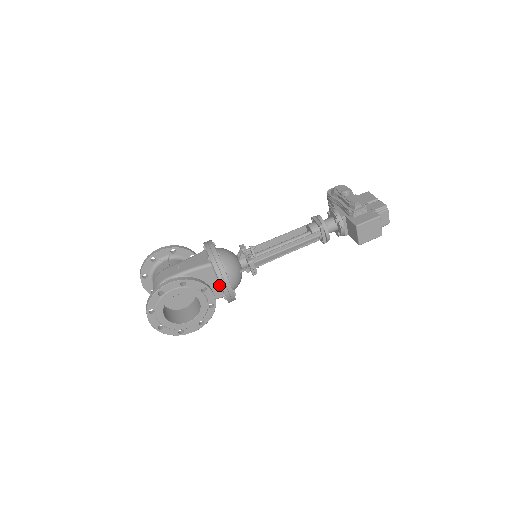
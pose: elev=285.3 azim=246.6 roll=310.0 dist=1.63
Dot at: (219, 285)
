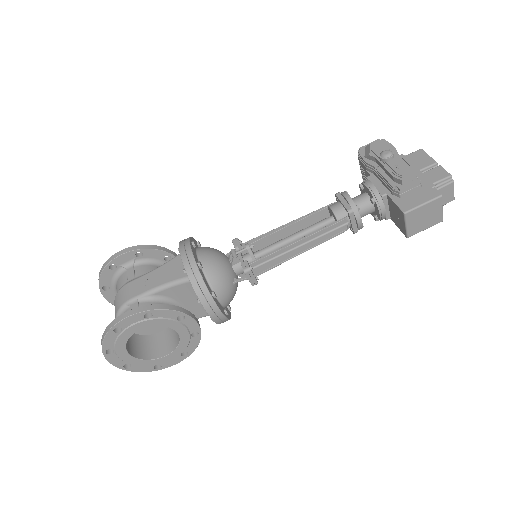
Dot at: occluded
